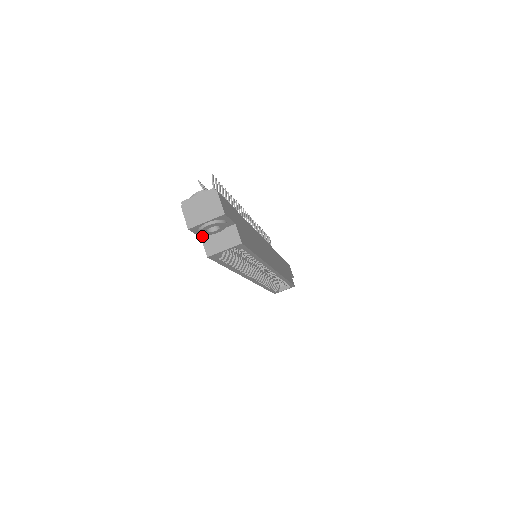
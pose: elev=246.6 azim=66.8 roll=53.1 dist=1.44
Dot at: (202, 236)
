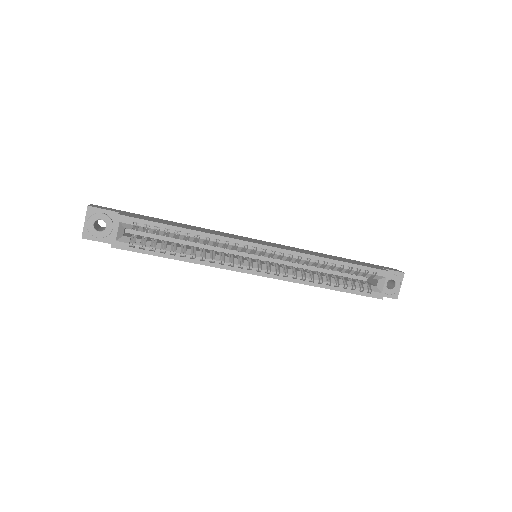
Dot at: (111, 242)
